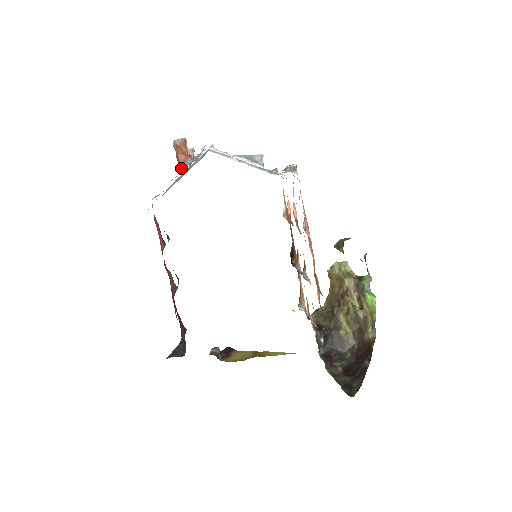
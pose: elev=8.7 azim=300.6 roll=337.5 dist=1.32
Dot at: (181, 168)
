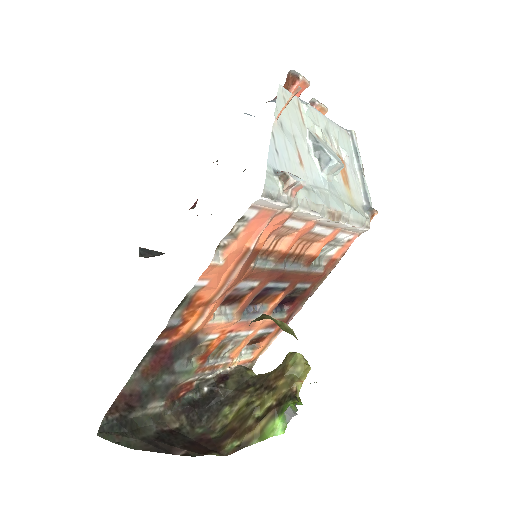
Dot at: occluded
